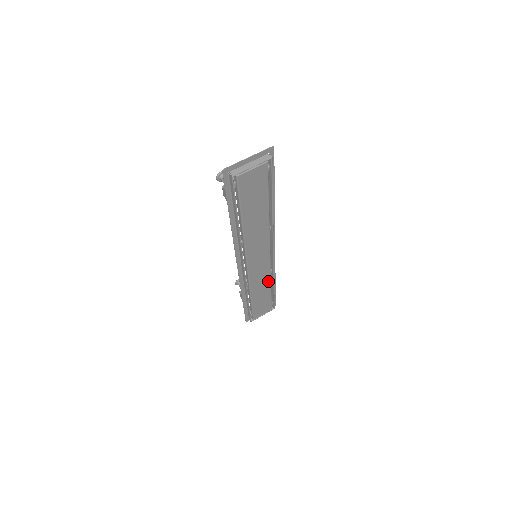
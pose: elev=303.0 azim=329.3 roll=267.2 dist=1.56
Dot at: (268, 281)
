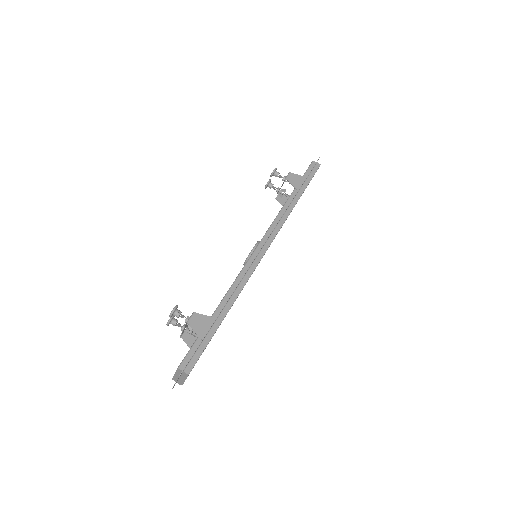
Dot at: occluded
